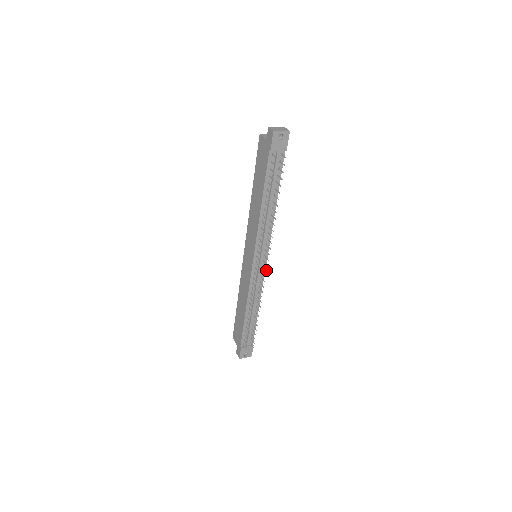
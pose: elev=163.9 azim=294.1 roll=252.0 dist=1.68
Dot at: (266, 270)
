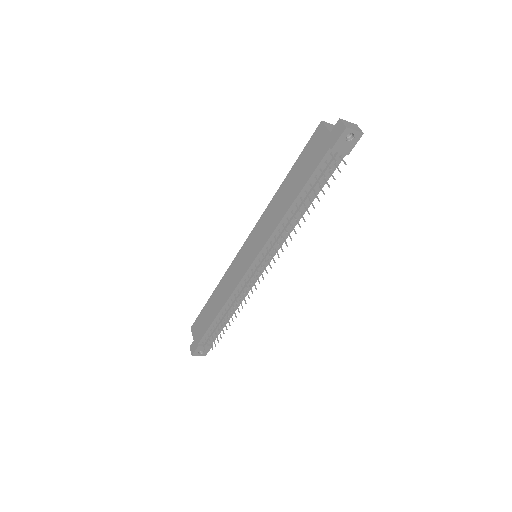
Dot at: (263, 277)
